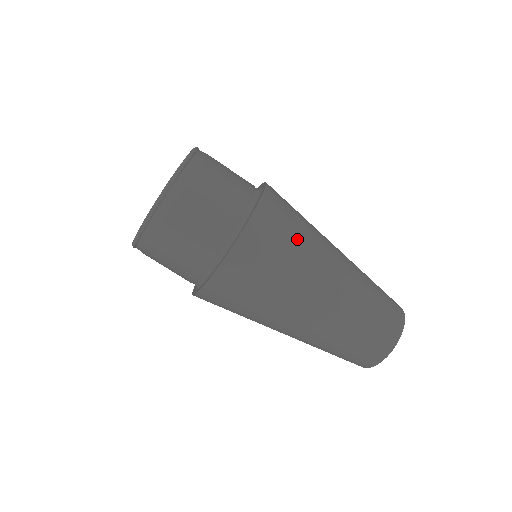
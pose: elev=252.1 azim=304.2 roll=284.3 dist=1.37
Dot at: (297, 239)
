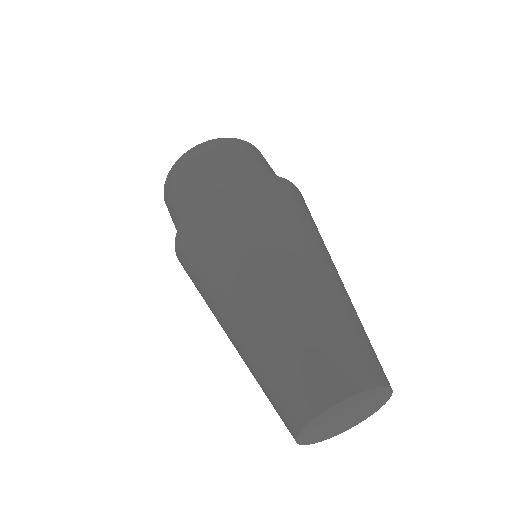
Dot at: (281, 217)
